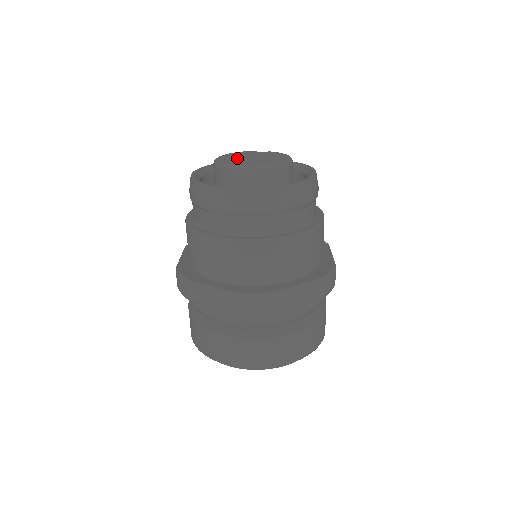
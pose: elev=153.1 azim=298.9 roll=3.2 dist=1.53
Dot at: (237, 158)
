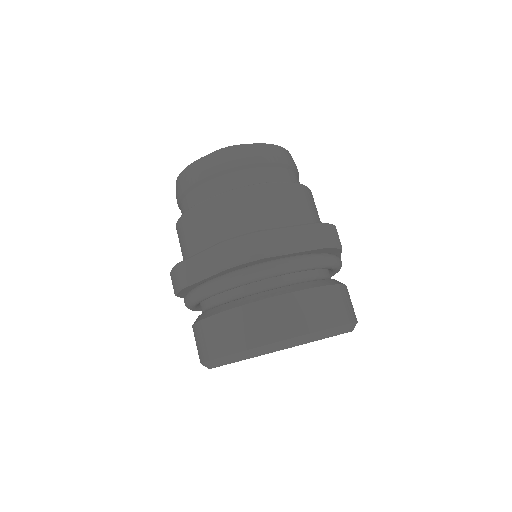
Dot at: occluded
